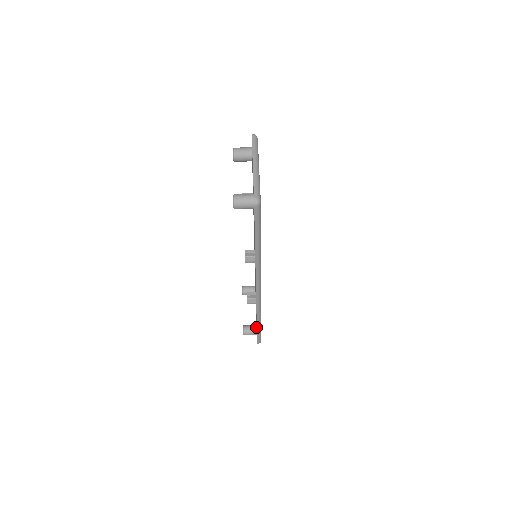
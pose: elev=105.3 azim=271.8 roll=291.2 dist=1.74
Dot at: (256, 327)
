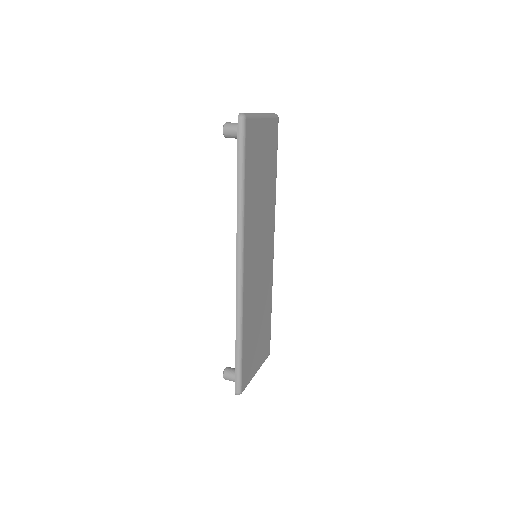
Dot at: occluded
